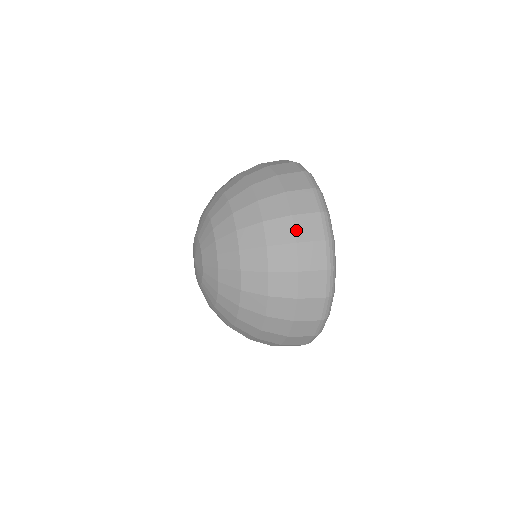
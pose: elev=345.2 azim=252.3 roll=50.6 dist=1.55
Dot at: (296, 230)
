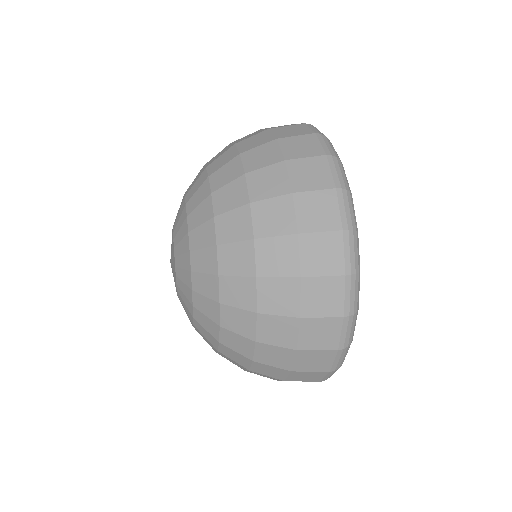
Dot at: (283, 150)
